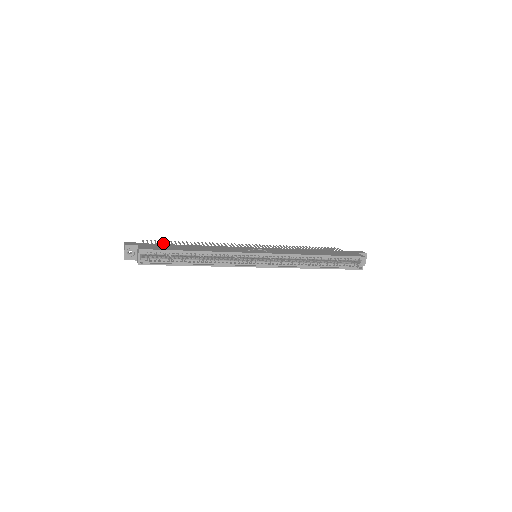
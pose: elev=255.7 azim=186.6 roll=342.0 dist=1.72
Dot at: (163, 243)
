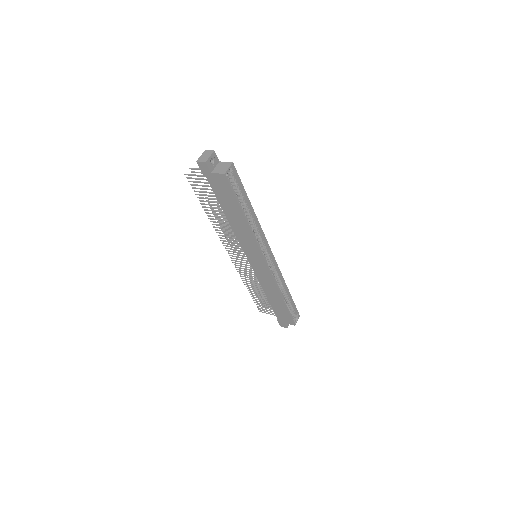
Dot at: occluded
